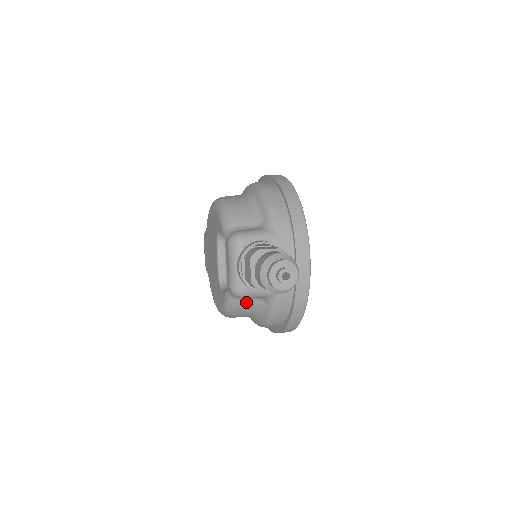
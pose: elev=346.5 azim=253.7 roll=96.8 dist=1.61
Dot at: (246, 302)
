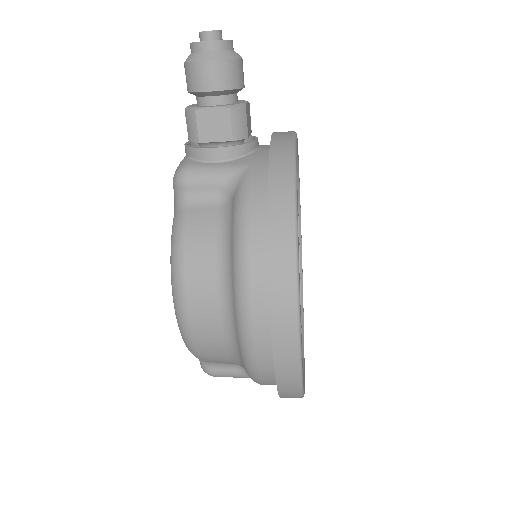
Dot at: (200, 212)
